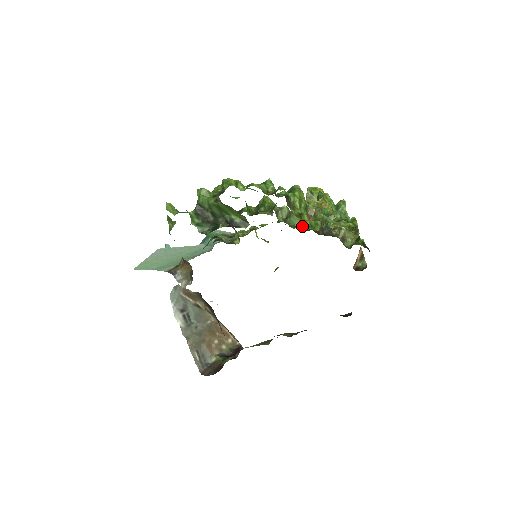
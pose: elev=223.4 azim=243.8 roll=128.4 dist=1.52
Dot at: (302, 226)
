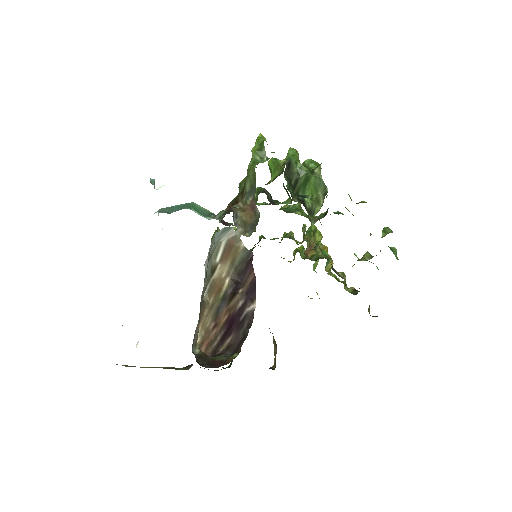
Dot at: occluded
